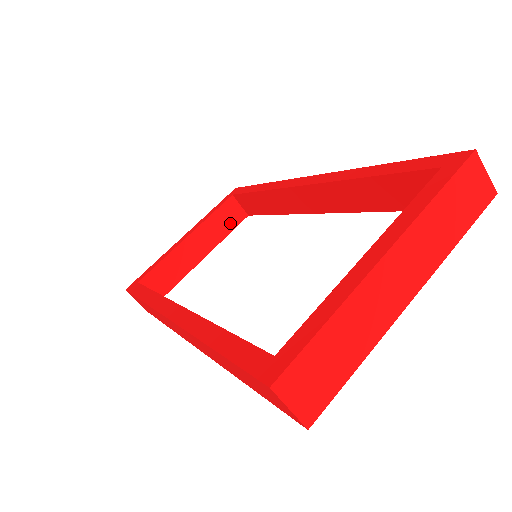
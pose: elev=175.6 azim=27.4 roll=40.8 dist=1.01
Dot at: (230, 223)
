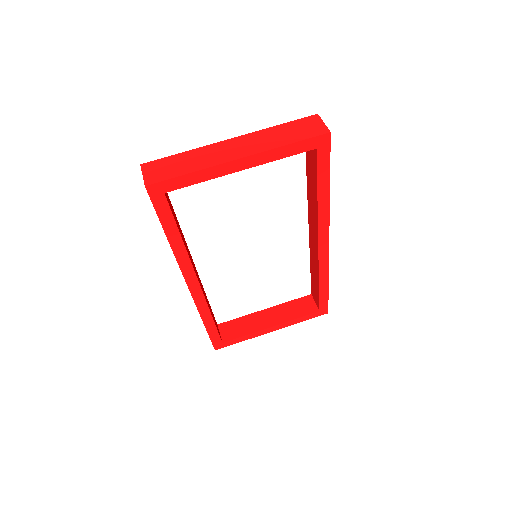
Dot at: (302, 311)
